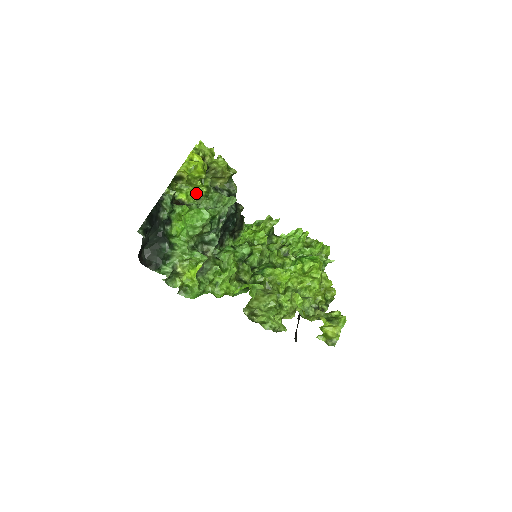
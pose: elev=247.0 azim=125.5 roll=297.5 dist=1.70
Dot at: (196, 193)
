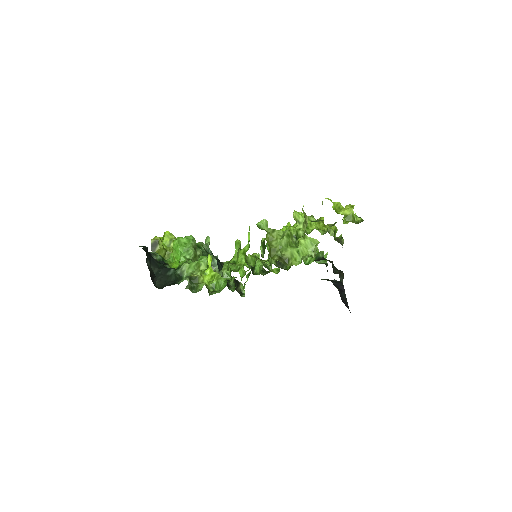
Dot at: occluded
